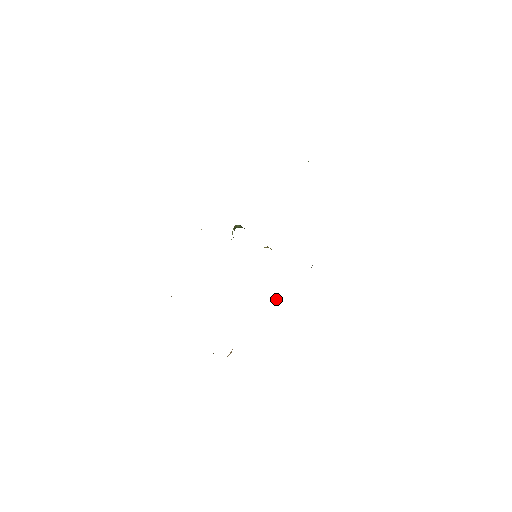
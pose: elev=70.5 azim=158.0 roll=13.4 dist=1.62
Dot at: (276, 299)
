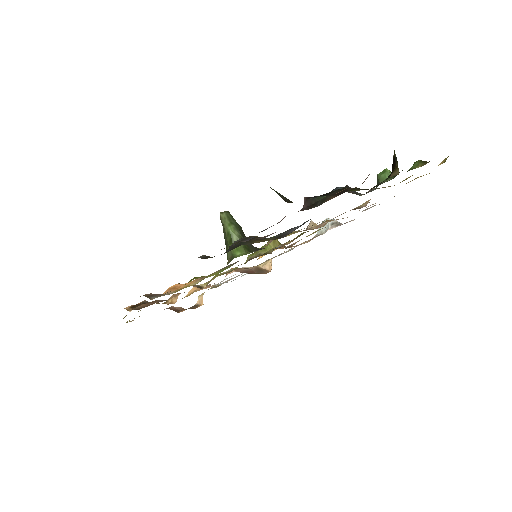
Dot at: (270, 269)
